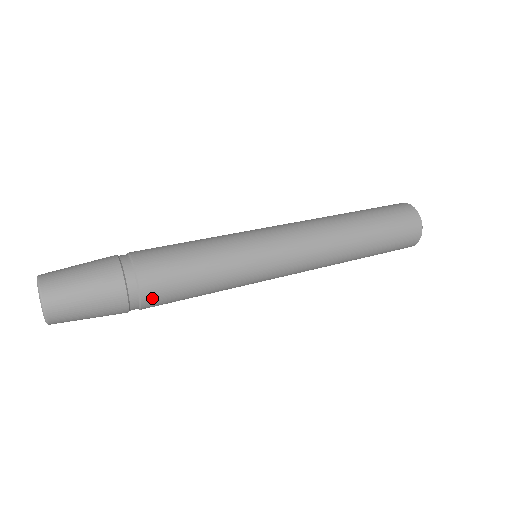
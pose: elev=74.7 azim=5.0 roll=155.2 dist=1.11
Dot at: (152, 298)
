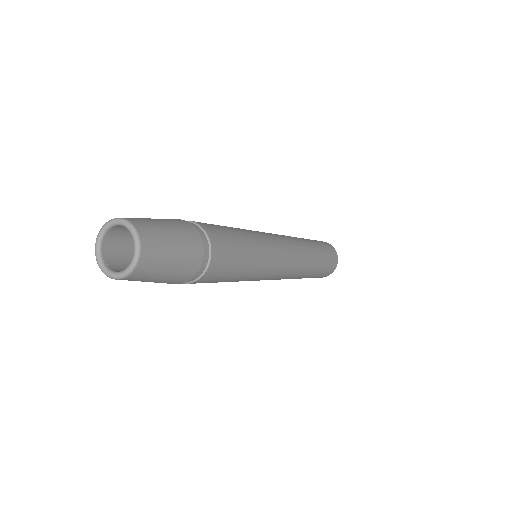
Dot at: (218, 250)
